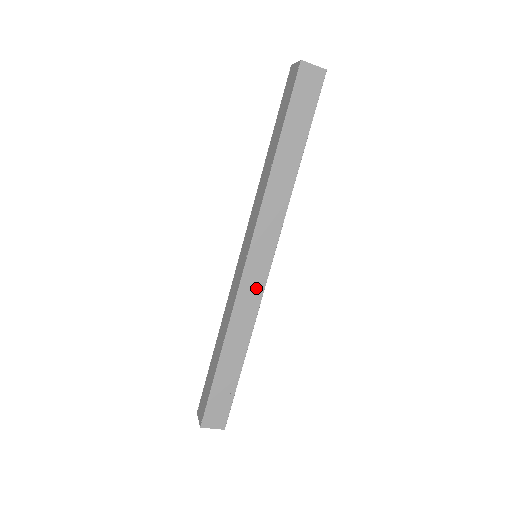
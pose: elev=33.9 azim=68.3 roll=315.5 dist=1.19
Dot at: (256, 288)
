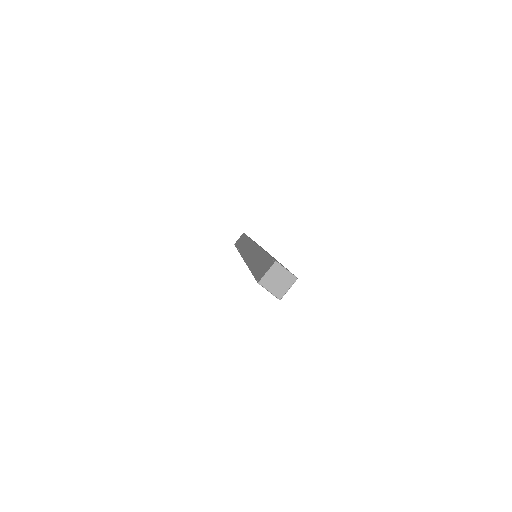
Dot at: occluded
